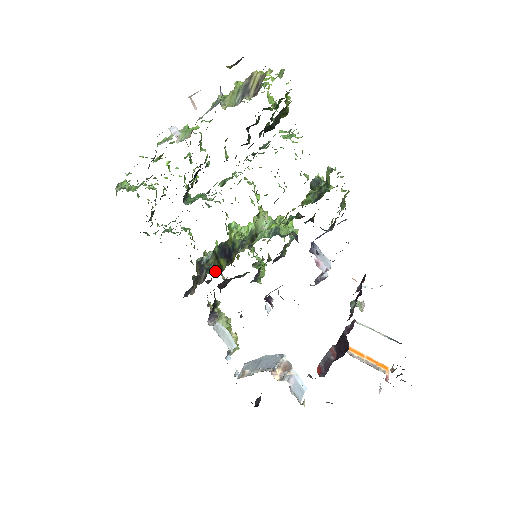
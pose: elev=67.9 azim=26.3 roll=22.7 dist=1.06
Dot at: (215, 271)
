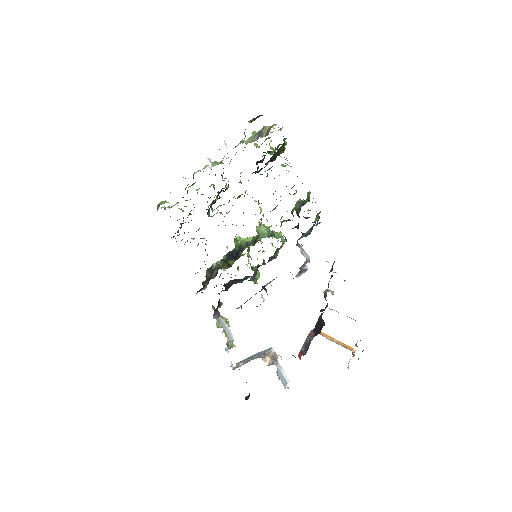
Dot at: (225, 268)
